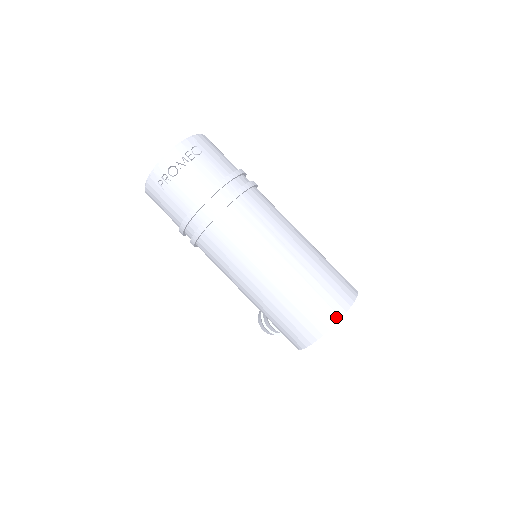
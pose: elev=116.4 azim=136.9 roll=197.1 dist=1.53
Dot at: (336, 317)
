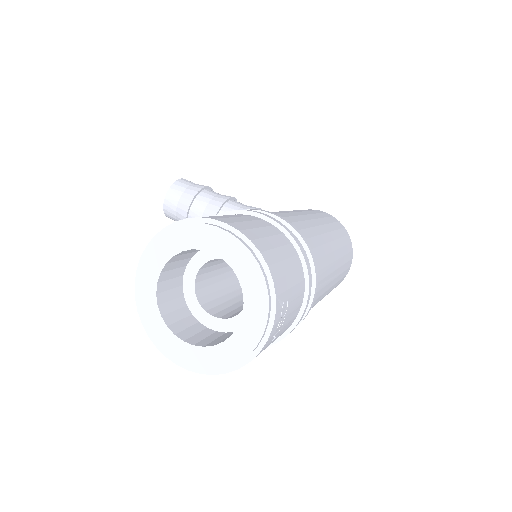
Dot at: occluded
